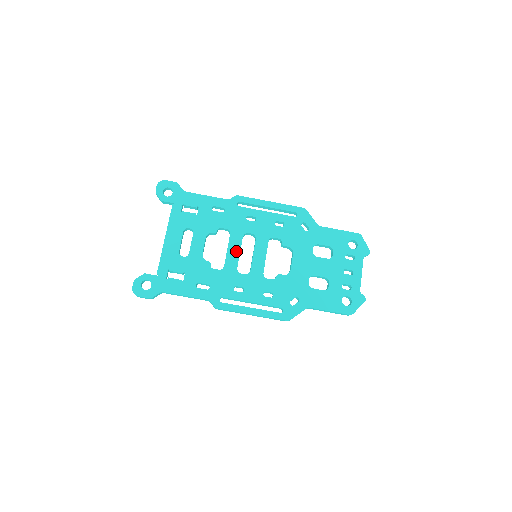
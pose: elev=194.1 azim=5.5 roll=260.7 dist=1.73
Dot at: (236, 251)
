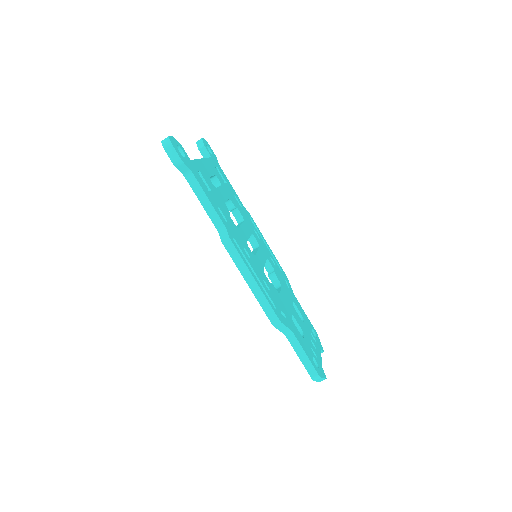
Dot at: (247, 233)
